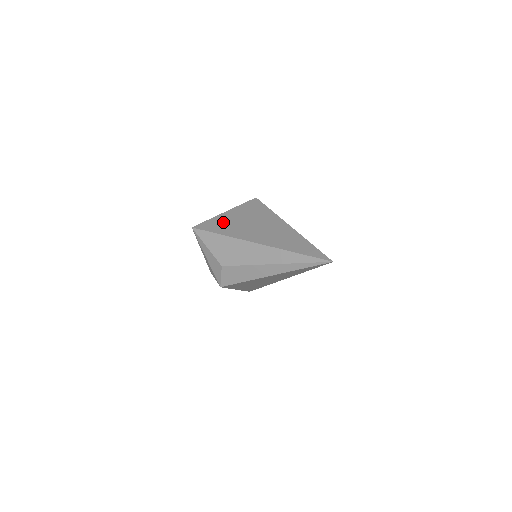
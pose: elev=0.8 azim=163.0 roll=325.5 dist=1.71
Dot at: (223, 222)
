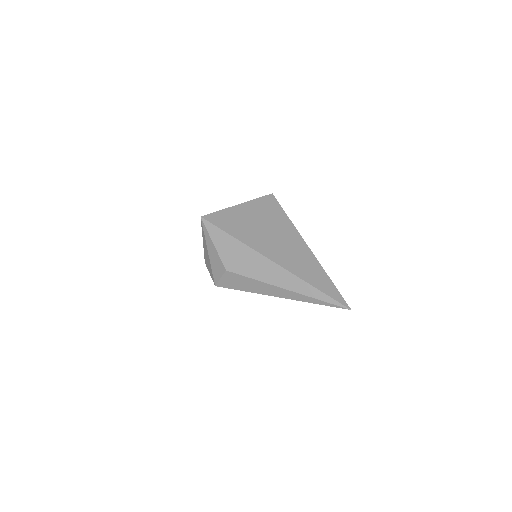
Dot at: (236, 219)
